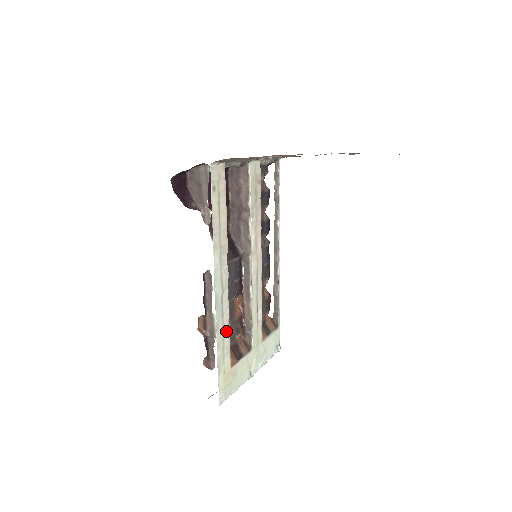
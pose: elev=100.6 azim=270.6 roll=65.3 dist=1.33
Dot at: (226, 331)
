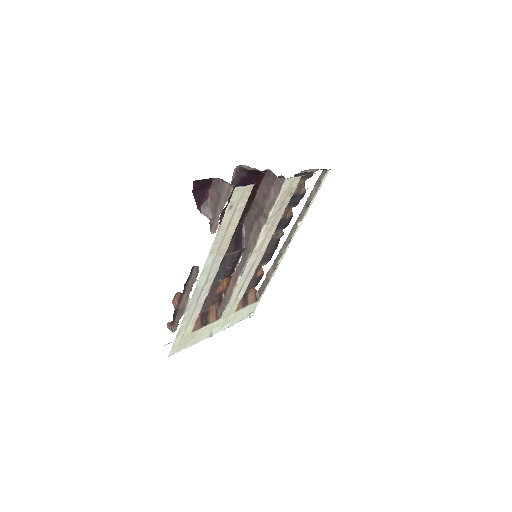
Dot at: (197, 309)
